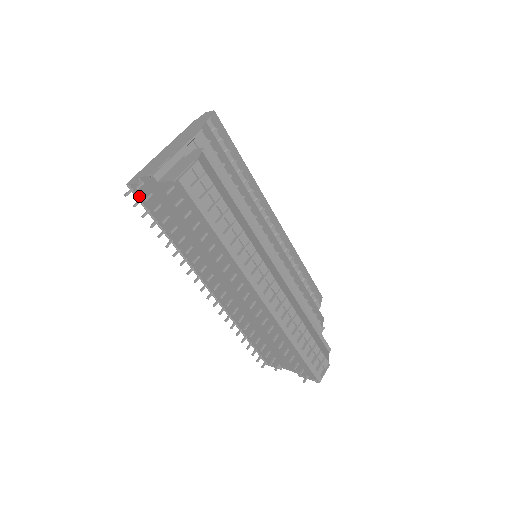
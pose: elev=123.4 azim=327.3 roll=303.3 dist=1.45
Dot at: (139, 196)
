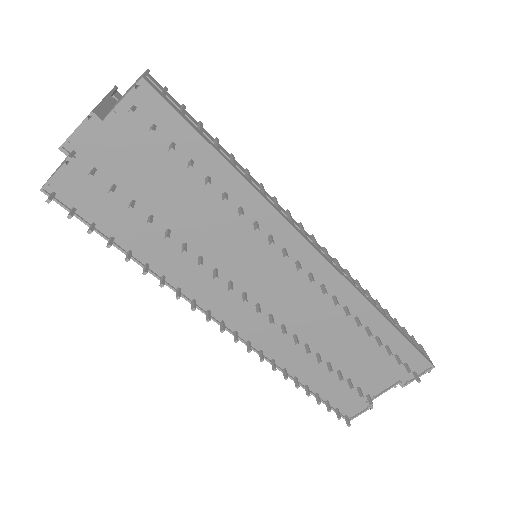
Dot at: (69, 202)
